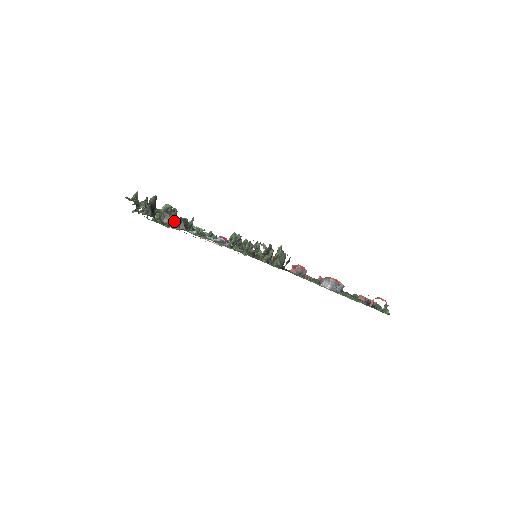
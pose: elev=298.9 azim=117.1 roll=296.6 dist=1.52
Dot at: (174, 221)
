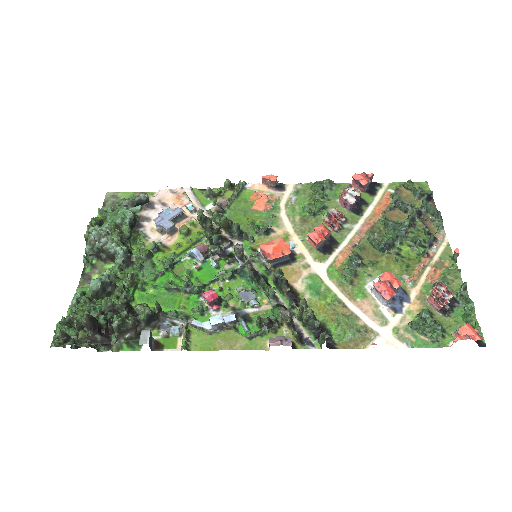
Dot at: (135, 320)
